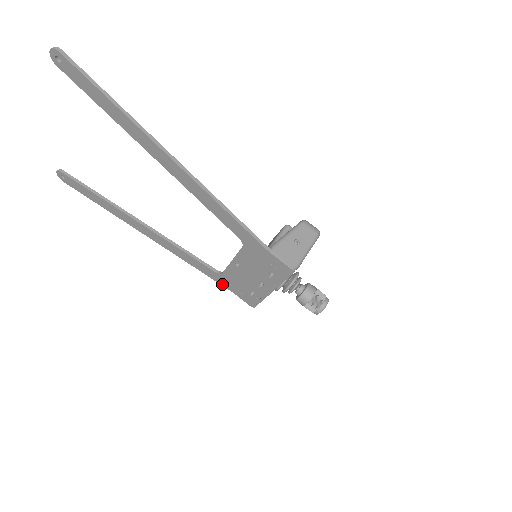
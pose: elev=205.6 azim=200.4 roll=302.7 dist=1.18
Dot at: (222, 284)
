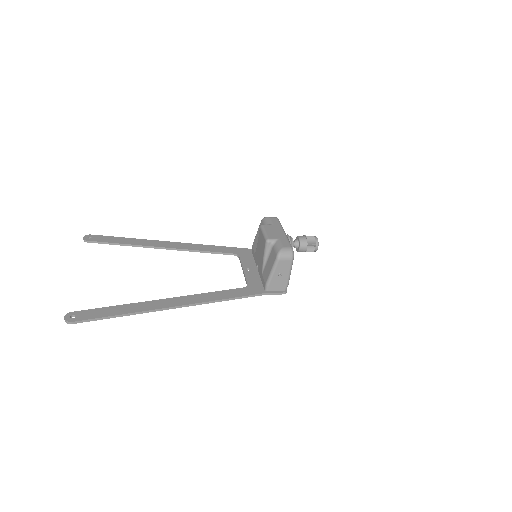
Dot at: occluded
